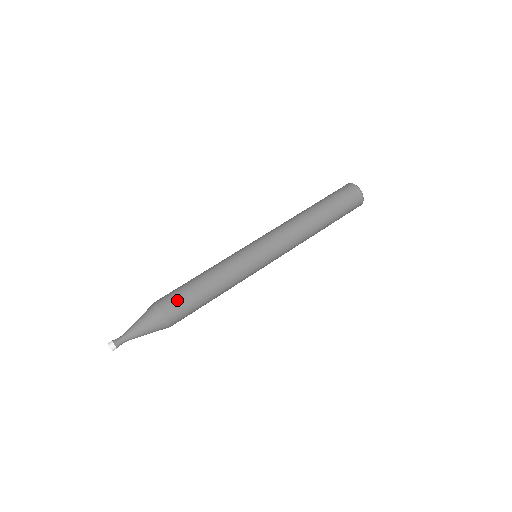
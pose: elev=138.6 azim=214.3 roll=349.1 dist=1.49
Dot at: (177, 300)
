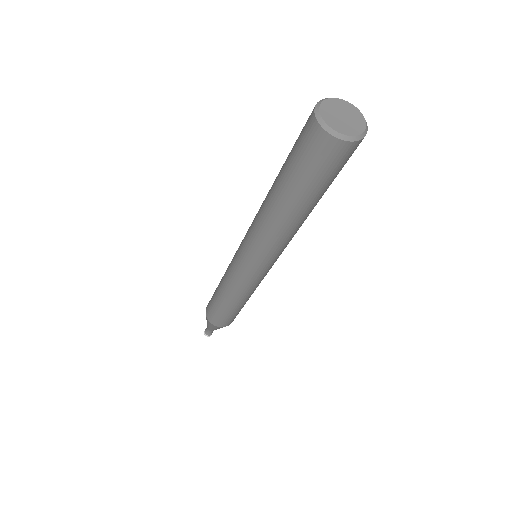
Dot at: (225, 320)
